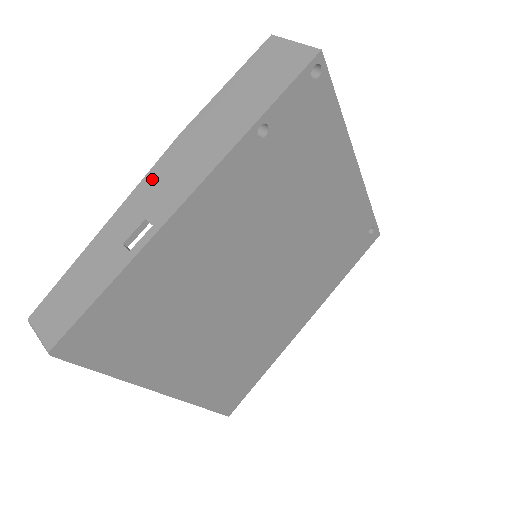
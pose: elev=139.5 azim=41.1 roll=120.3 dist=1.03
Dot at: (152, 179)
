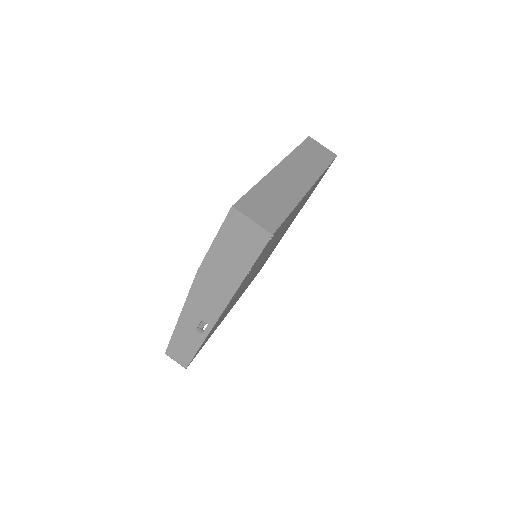
Dot at: (194, 298)
